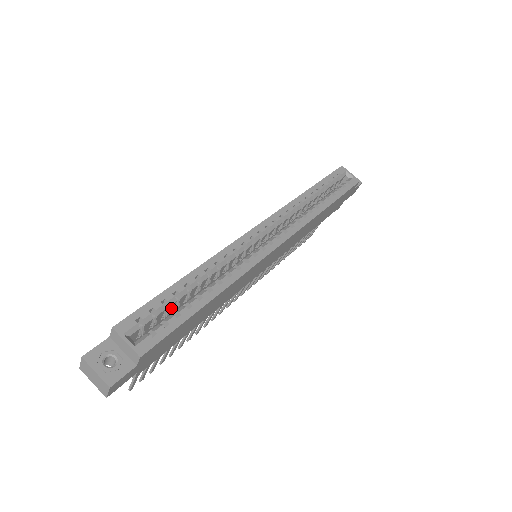
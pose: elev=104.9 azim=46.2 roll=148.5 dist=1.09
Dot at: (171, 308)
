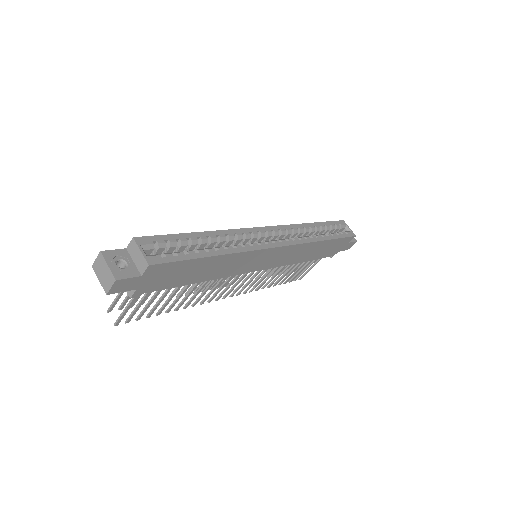
Dot at: (181, 251)
